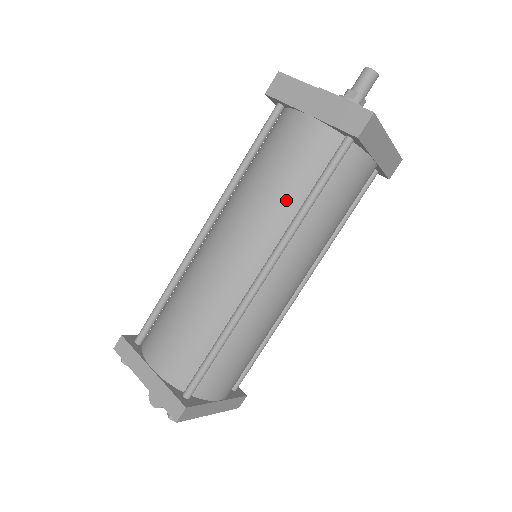
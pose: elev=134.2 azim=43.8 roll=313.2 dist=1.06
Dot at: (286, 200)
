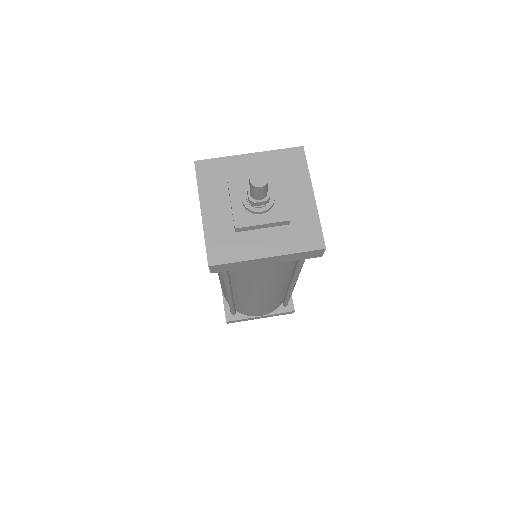
Dot at: (284, 275)
